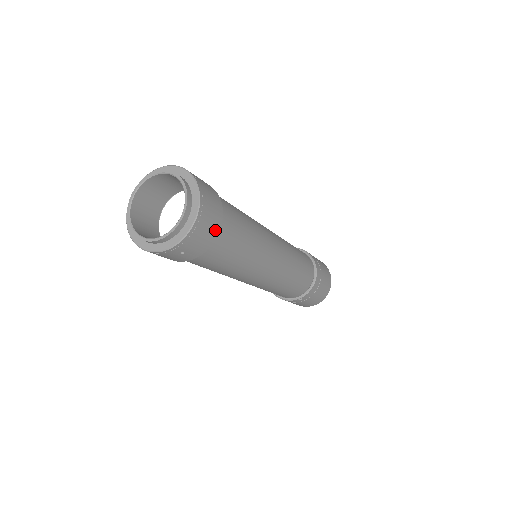
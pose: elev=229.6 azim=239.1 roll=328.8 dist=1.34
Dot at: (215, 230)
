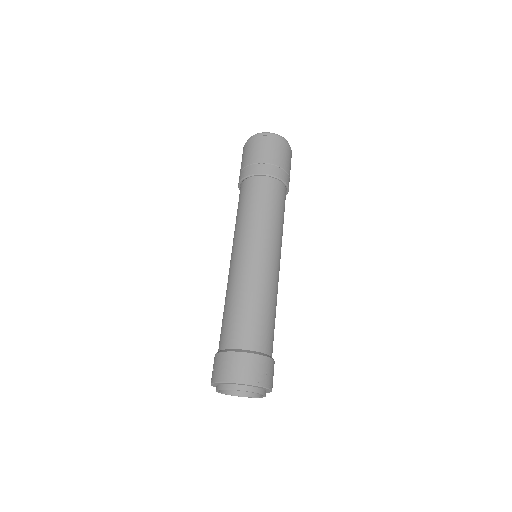
Dot at: occluded
